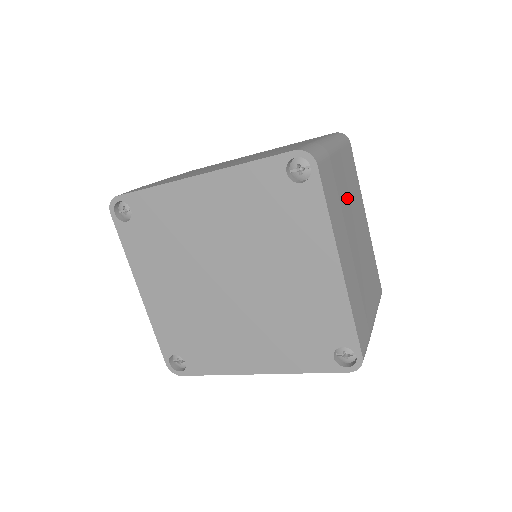
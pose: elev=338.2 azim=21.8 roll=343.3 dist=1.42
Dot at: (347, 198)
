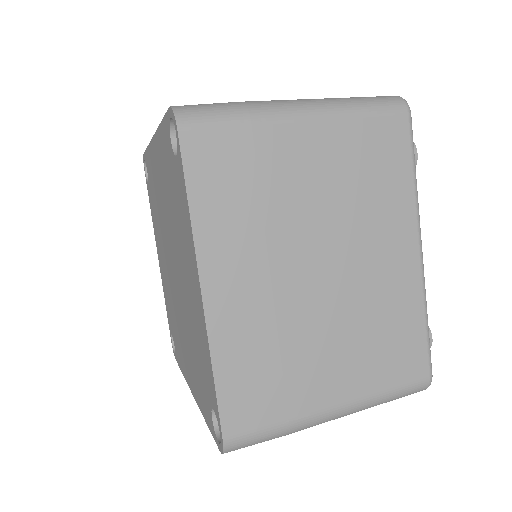
Dot at: (312, 199)
